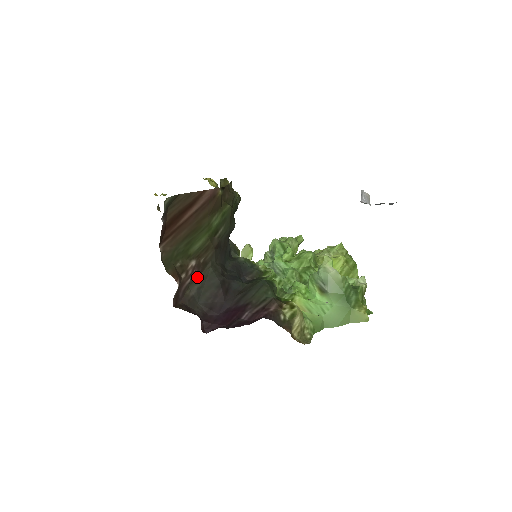
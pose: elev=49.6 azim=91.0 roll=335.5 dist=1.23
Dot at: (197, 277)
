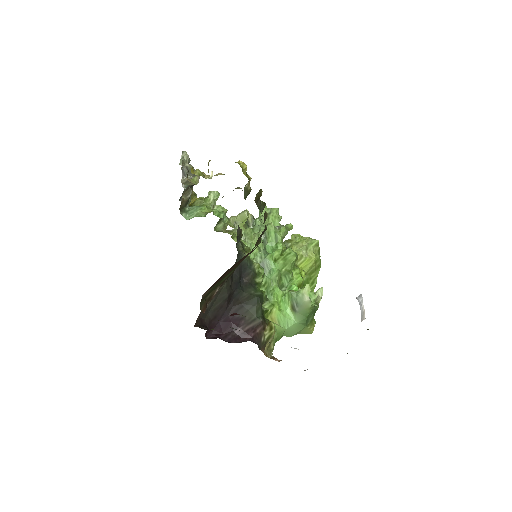
Dot at: occluded
